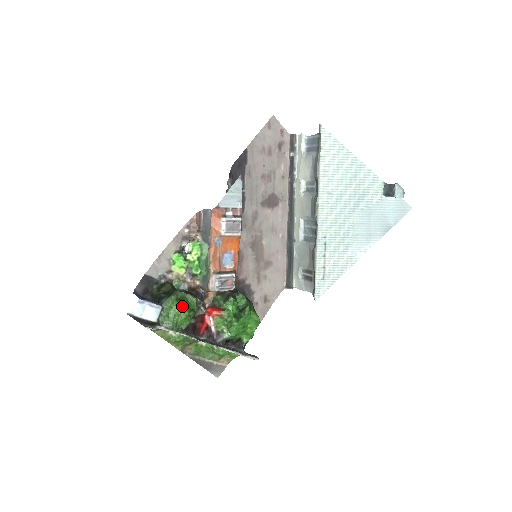
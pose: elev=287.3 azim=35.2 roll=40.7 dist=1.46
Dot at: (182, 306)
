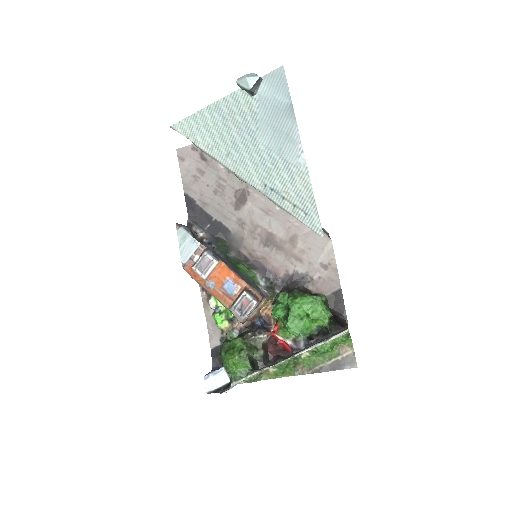
Dot at: (229, 356)
